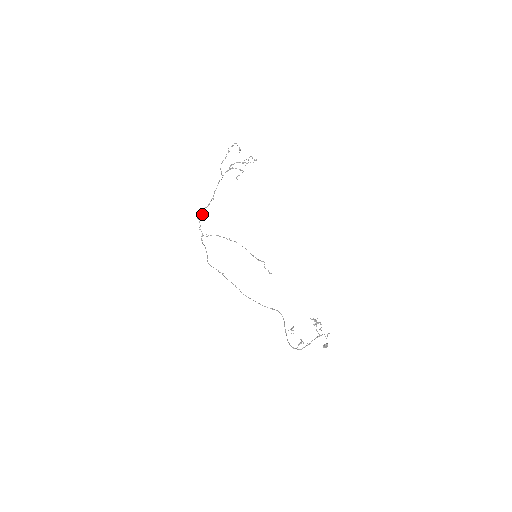
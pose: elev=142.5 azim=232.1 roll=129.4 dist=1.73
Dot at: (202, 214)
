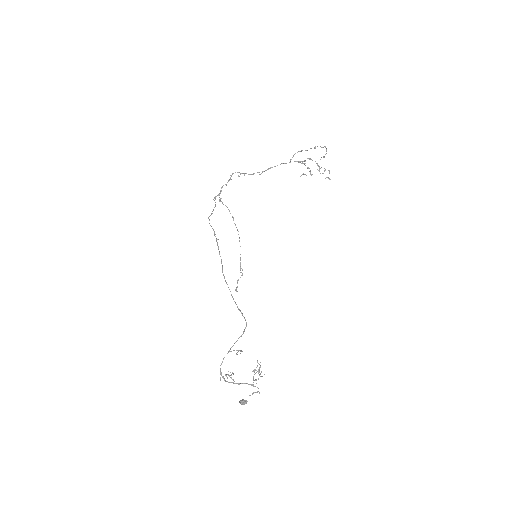
Dot at: (238, 176)
